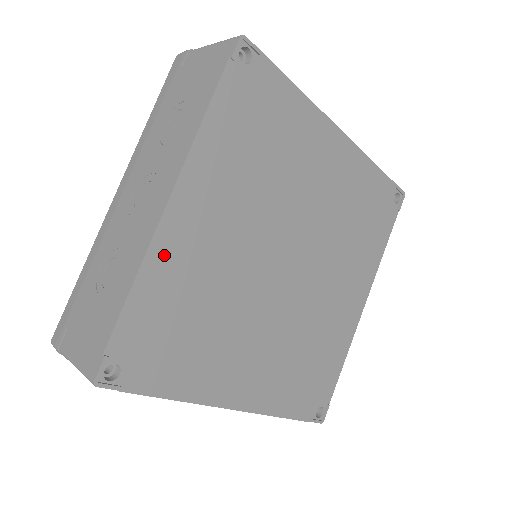
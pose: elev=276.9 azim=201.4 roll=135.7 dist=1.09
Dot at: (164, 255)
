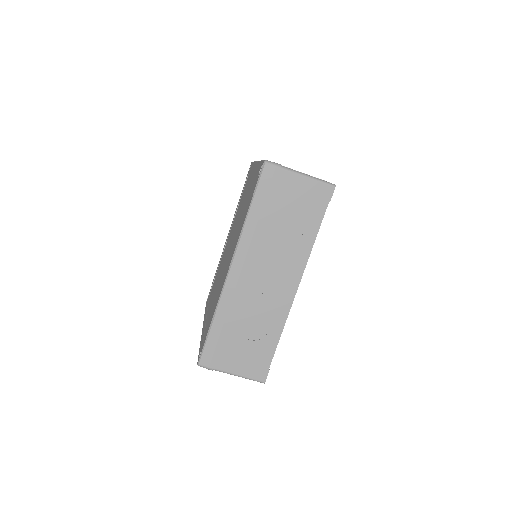
Dot at: occluded
